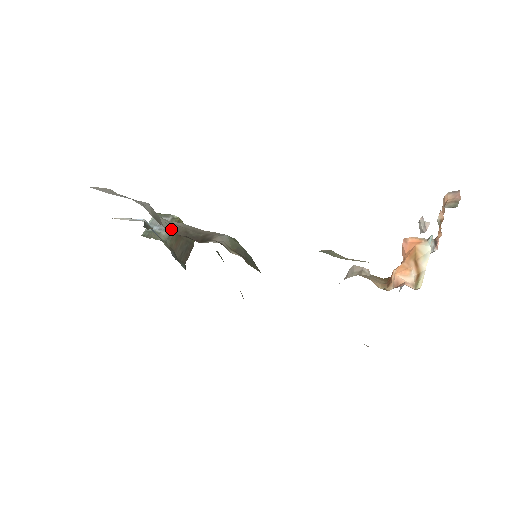
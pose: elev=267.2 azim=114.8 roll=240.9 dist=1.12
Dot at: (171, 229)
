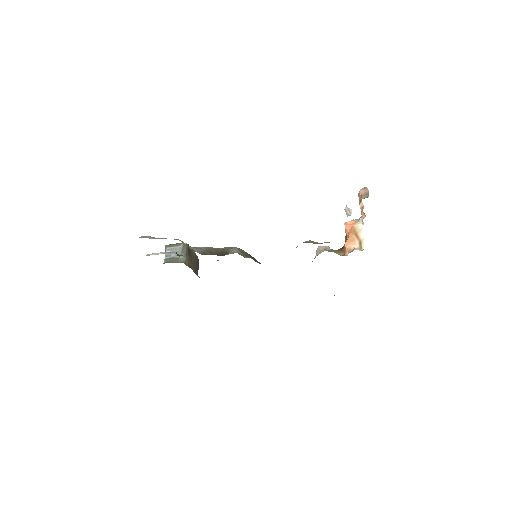
Dot at: (200, 252)
